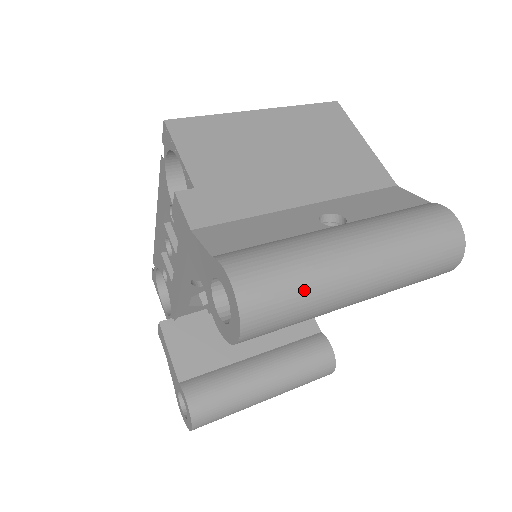
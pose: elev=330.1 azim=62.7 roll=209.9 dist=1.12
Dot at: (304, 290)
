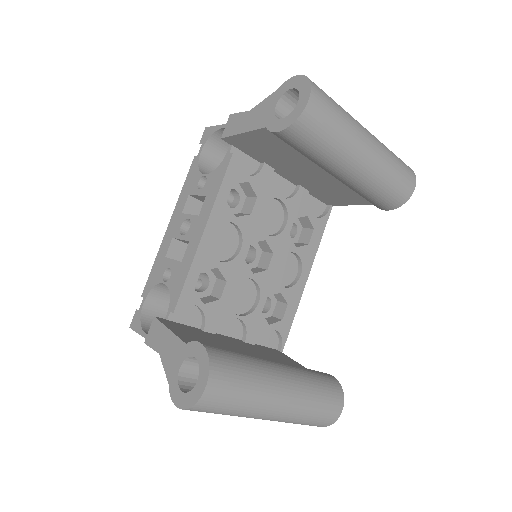
Dot at: (339, 105)
